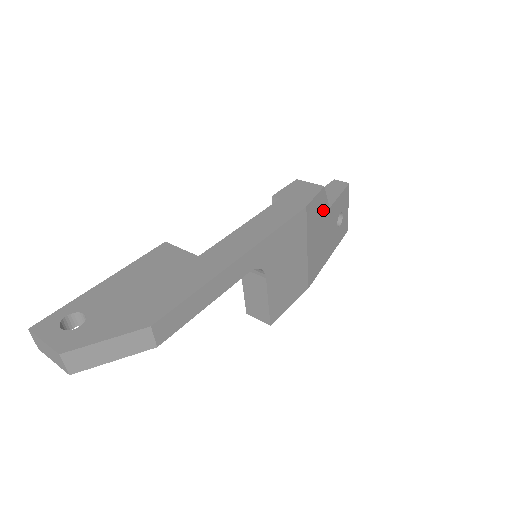
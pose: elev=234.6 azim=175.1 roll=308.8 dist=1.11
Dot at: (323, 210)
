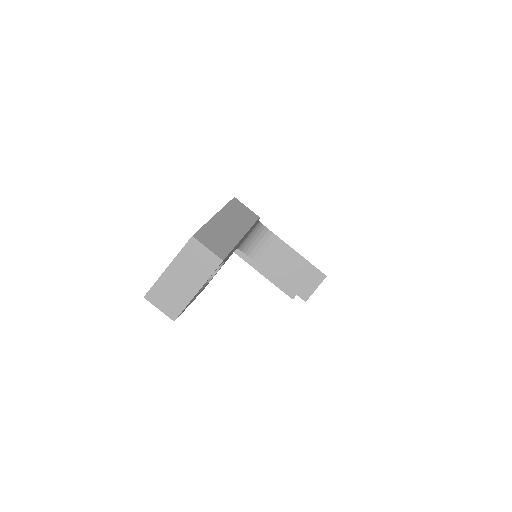
Dot at: occluded
